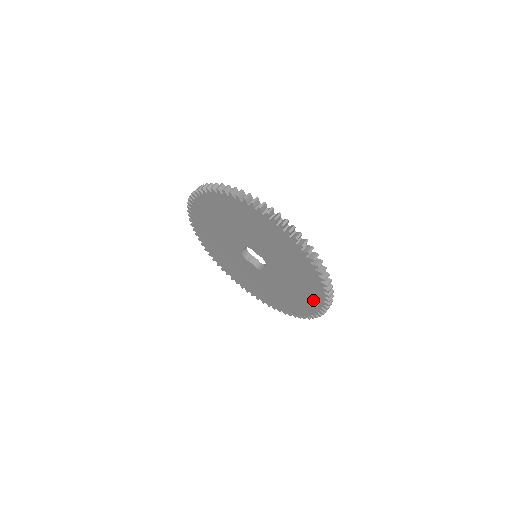
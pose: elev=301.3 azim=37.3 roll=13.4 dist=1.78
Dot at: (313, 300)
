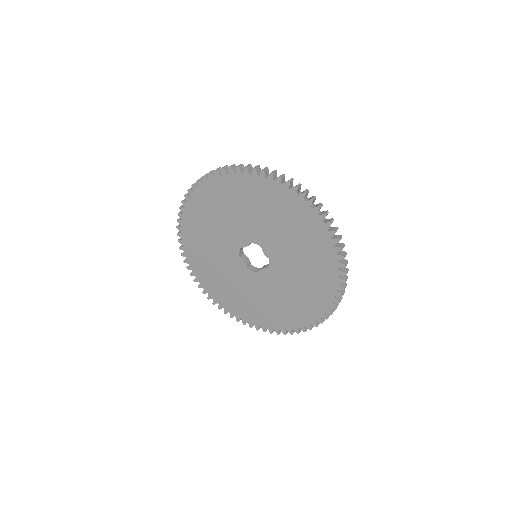
Dot at: (306, 219)
